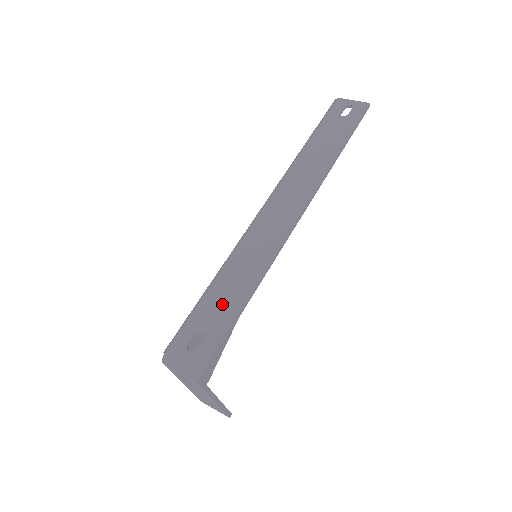
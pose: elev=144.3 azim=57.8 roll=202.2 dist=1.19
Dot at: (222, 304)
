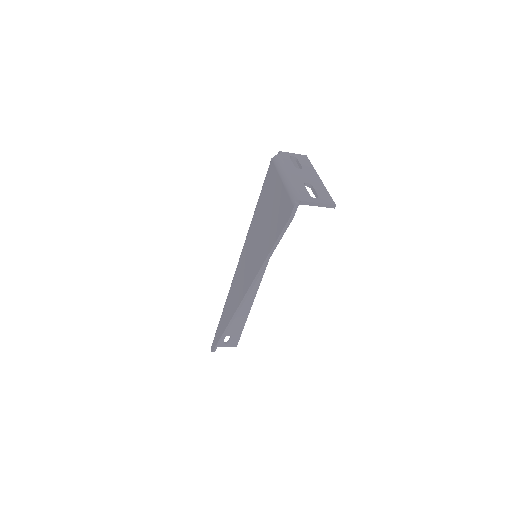
Dot at: occluded
